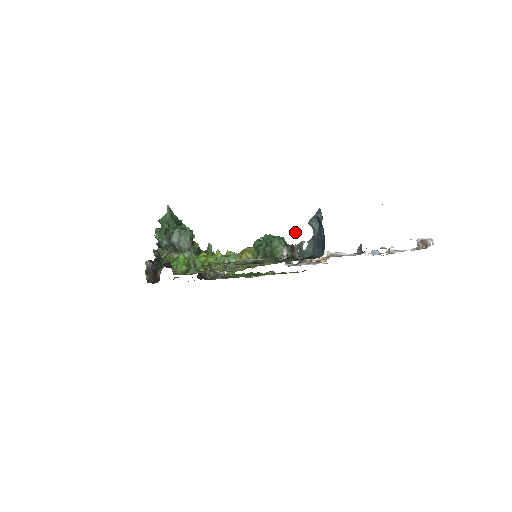
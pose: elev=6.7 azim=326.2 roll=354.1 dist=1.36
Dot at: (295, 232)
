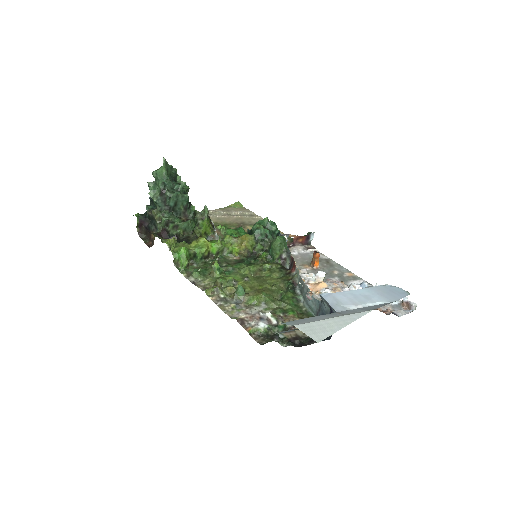
Dot at: occluded
